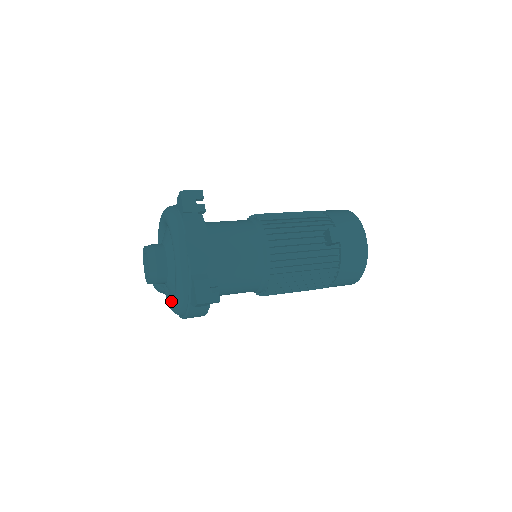
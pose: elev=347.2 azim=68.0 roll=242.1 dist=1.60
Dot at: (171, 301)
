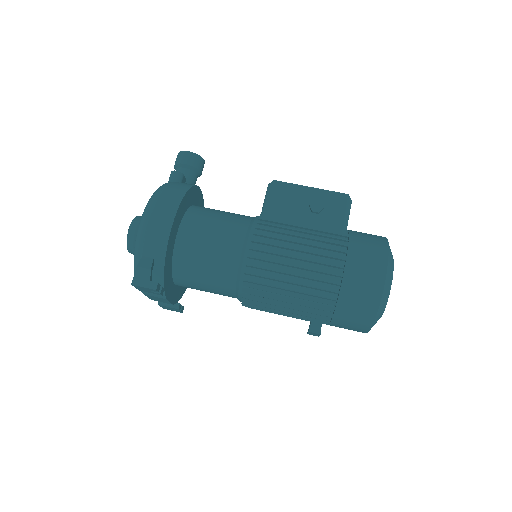
Dot at: occluded
